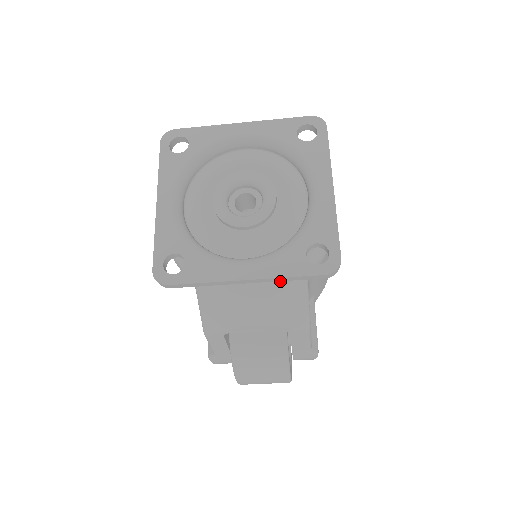
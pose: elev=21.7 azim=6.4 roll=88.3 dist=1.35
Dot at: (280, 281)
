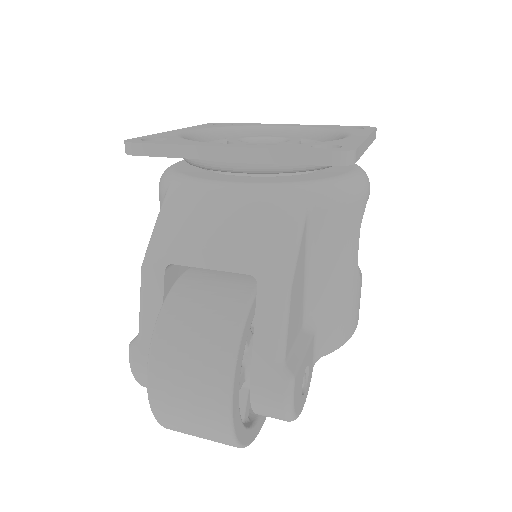
Dot at: (269, 191)
